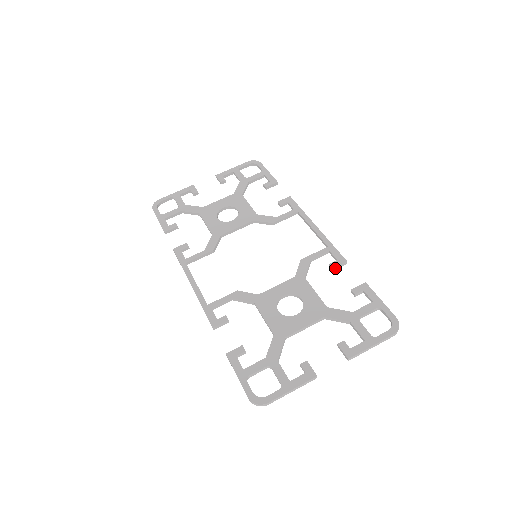
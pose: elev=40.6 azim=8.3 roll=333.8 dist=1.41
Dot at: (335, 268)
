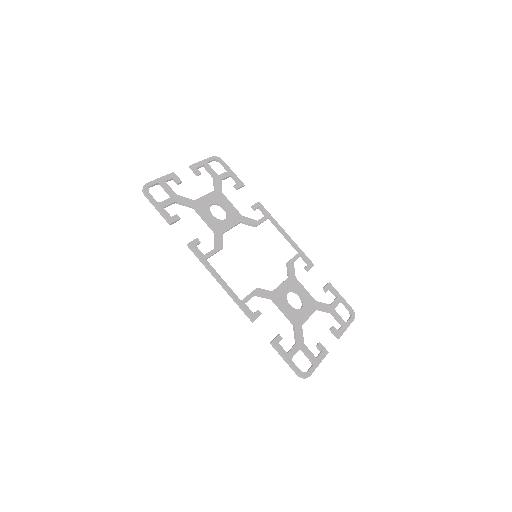
Dot at: occluded
